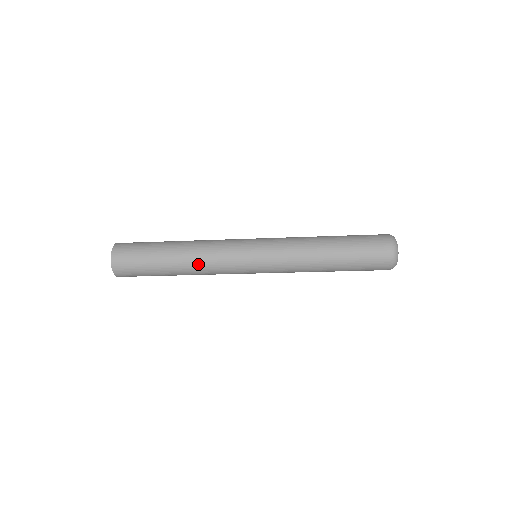
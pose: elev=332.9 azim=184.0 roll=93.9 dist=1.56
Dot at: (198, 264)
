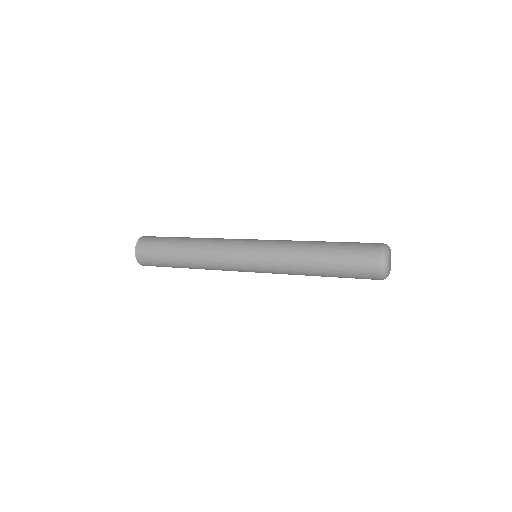
Dot at: (203, 264)
